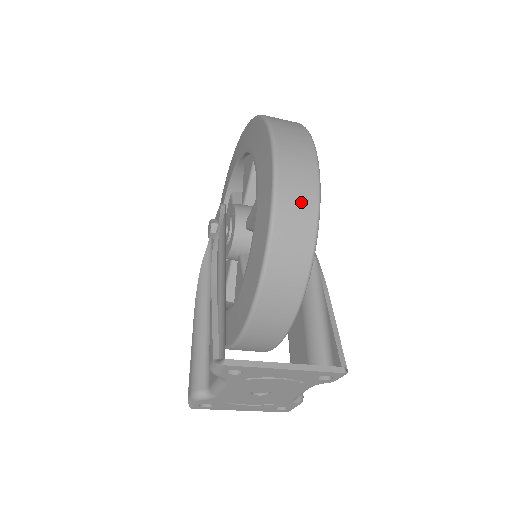
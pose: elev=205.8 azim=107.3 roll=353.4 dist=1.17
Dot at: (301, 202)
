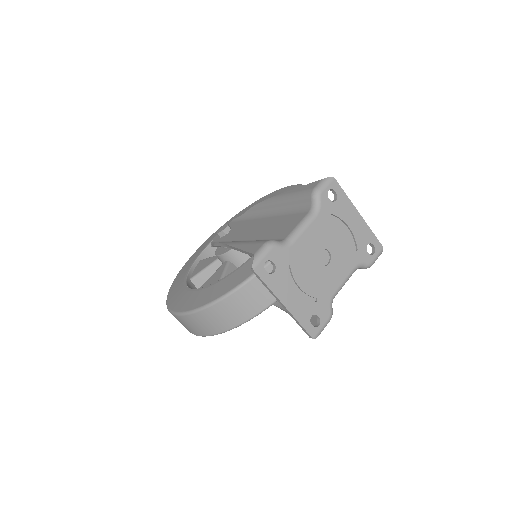
Dot at: occluded
